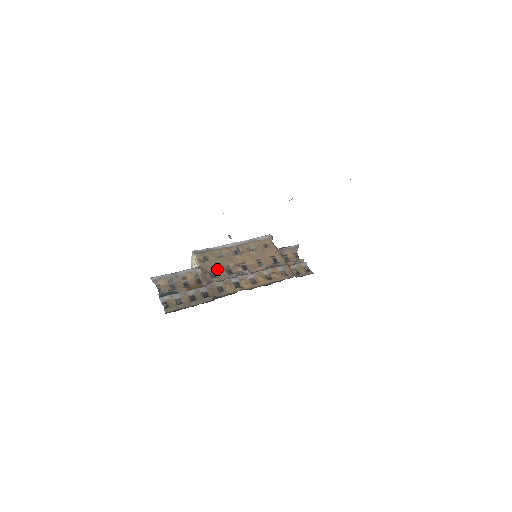
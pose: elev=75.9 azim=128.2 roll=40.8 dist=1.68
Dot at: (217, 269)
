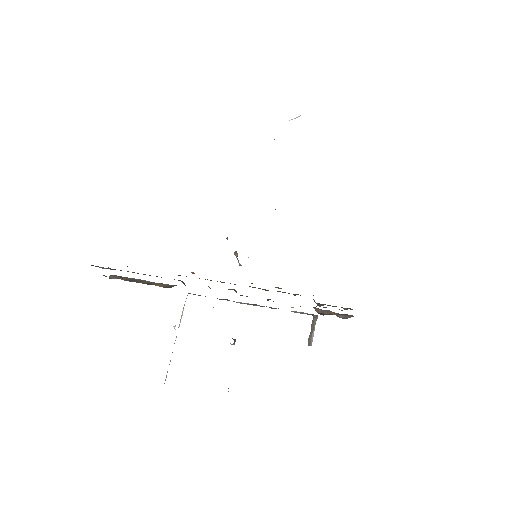
Dot at: occluded
